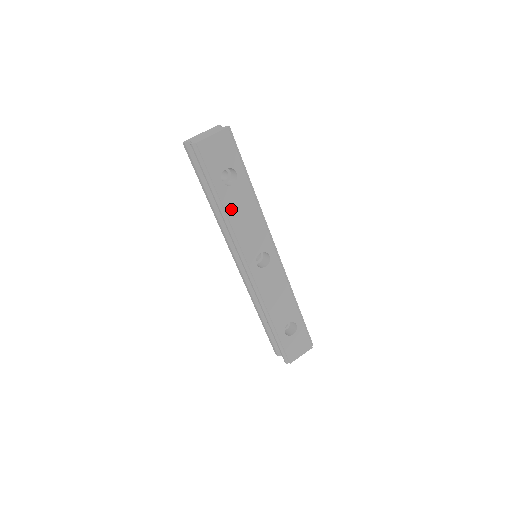
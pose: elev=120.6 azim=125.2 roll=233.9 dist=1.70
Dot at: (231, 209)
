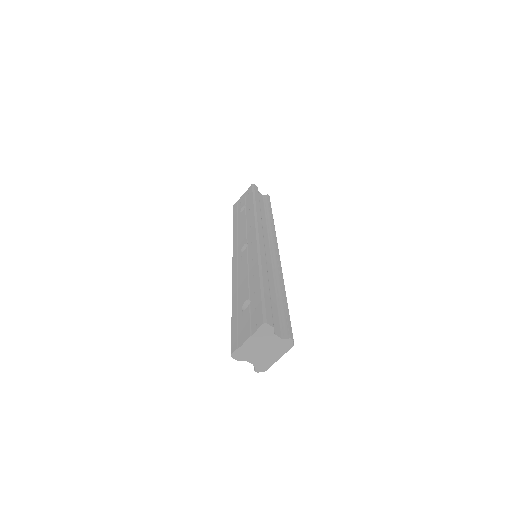
Dot at: occluded
